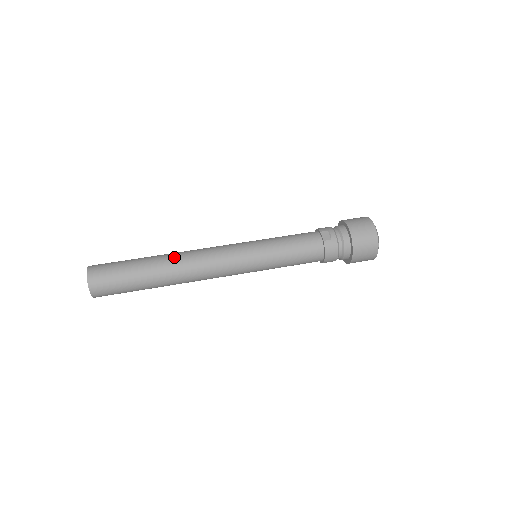
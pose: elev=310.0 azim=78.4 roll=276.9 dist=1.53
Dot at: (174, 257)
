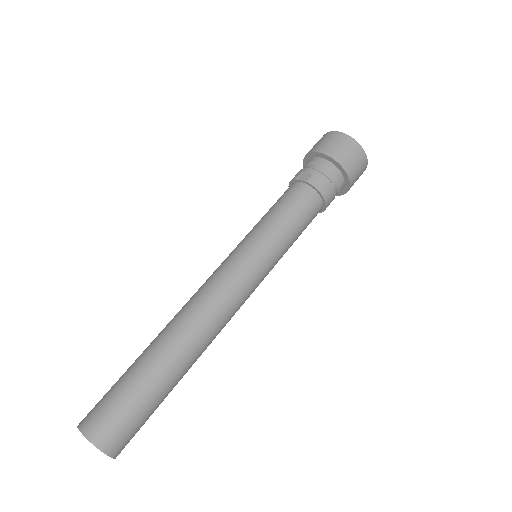
Dot at: (170, 325)
